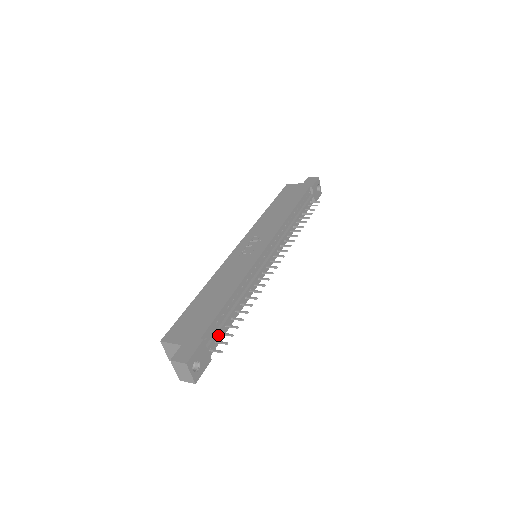
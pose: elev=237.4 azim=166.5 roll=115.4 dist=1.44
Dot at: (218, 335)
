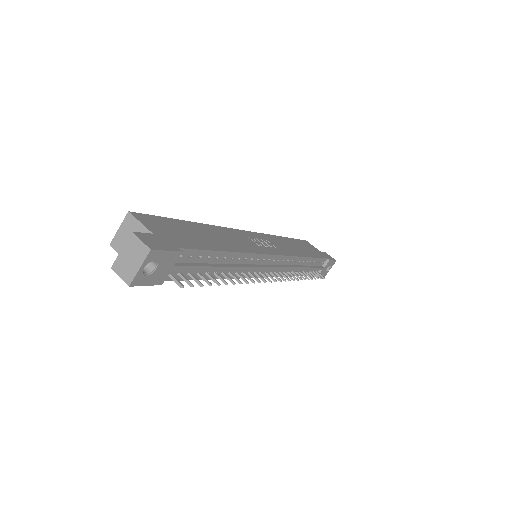
Dot at: (190, 269)
